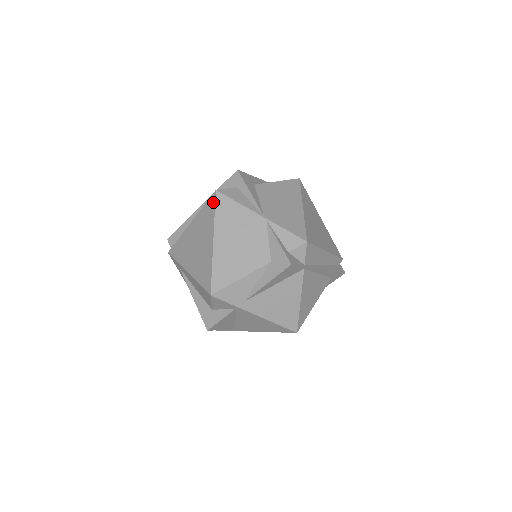
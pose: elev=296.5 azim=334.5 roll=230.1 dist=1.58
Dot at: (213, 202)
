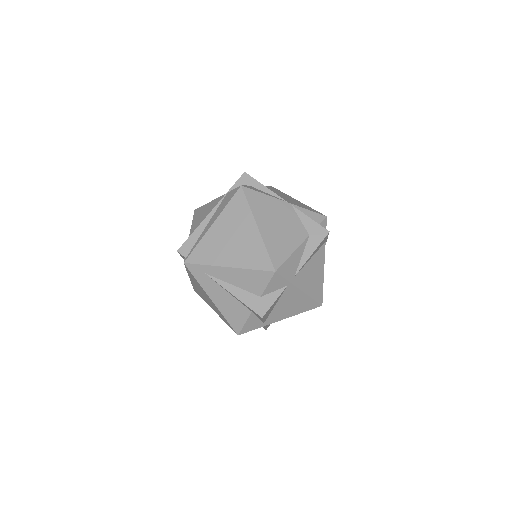
Dot at: (242, 196)
